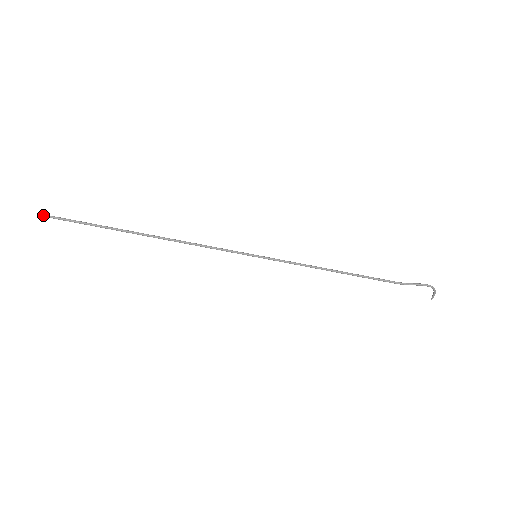
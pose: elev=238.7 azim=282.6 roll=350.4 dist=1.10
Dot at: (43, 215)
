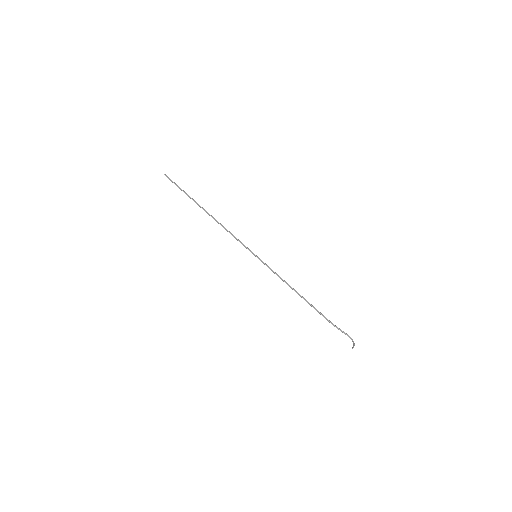
Dot at: (165, 174)
